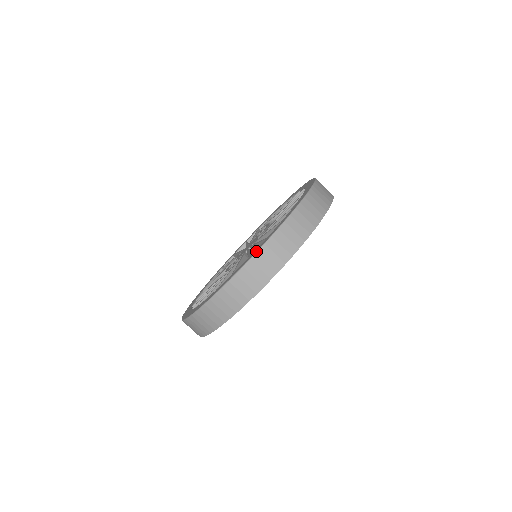
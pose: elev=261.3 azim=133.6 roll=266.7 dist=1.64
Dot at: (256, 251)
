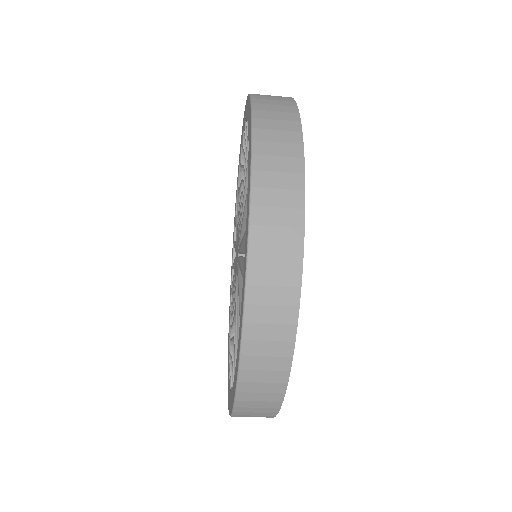
Dot at: occluded
